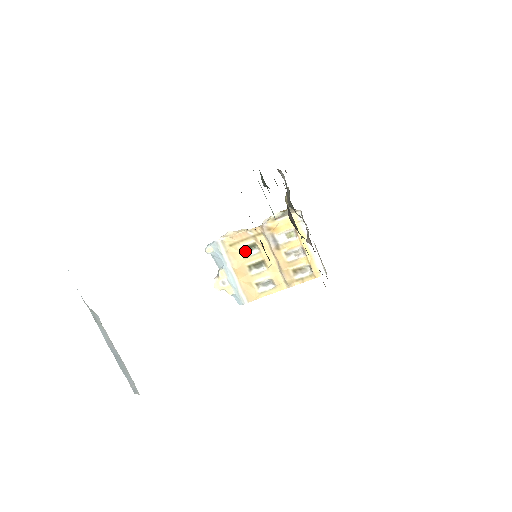
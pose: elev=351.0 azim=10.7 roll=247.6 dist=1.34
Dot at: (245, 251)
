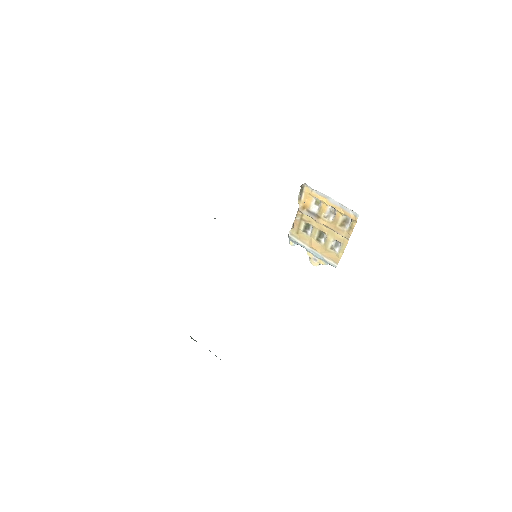
Dot at: (307, 231)
